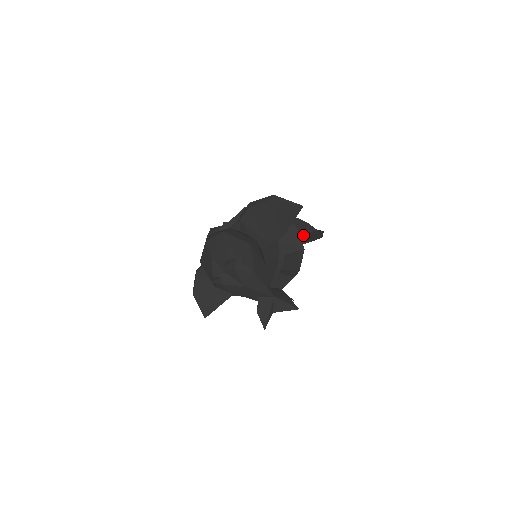
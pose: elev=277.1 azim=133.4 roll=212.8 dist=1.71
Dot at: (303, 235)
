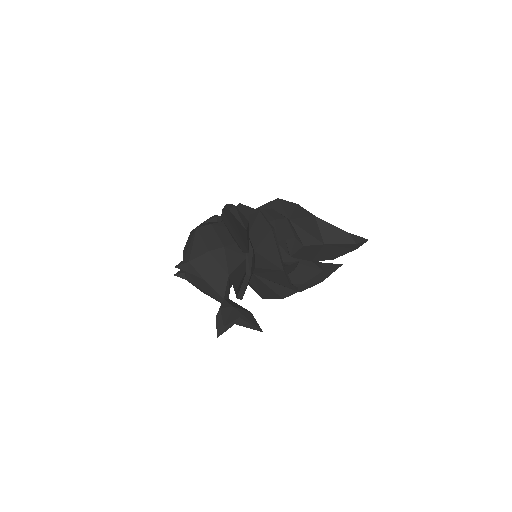
Dot at: (323, 247)
